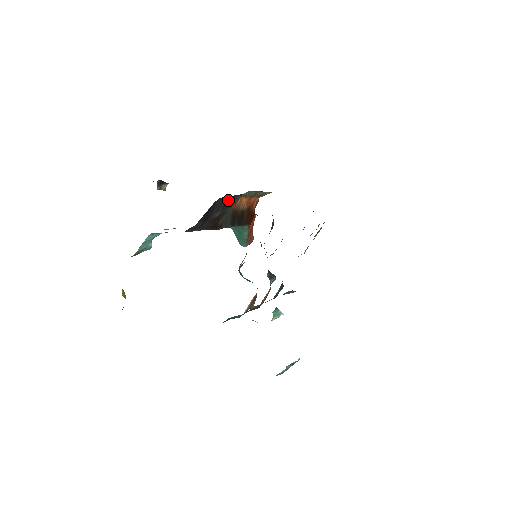
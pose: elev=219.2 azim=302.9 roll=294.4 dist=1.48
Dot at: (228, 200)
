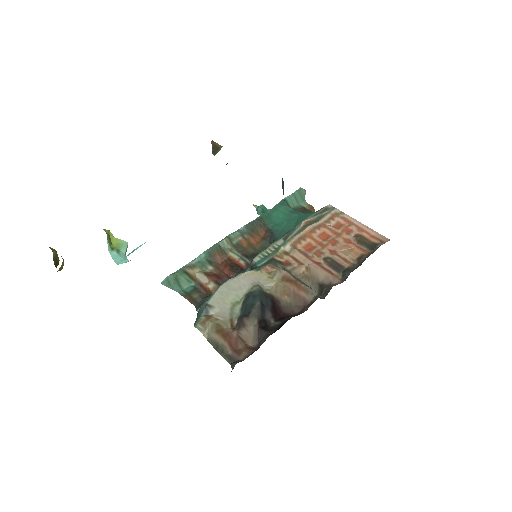
Dot at: occluded
